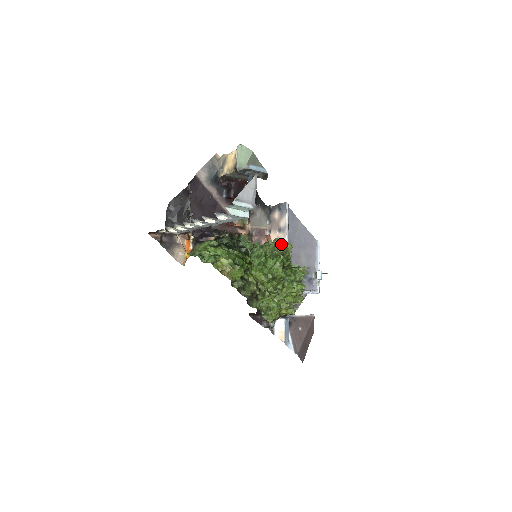
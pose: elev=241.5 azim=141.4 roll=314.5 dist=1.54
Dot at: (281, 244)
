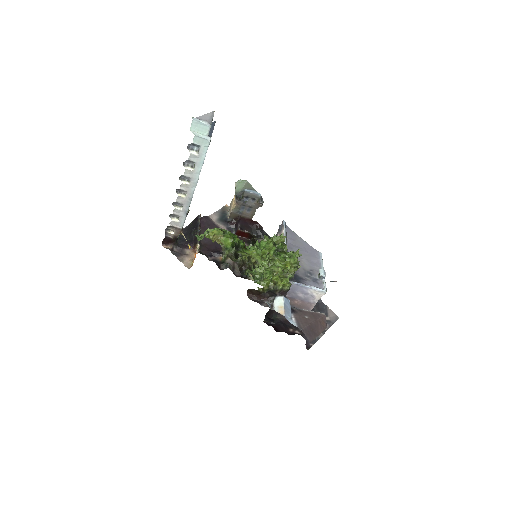
Dot at: occluded
